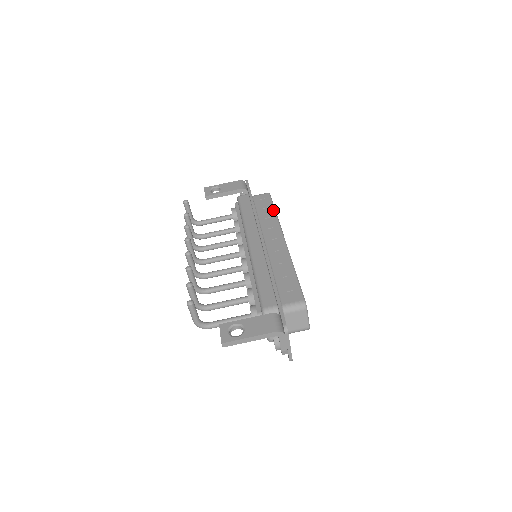
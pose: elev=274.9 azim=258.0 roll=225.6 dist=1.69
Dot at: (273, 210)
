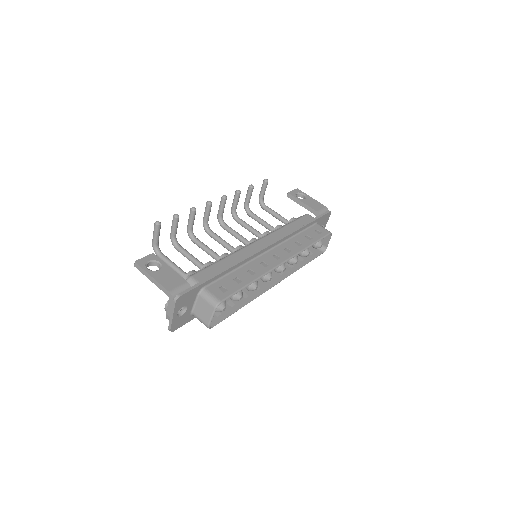
Dot at: (311, 243)
